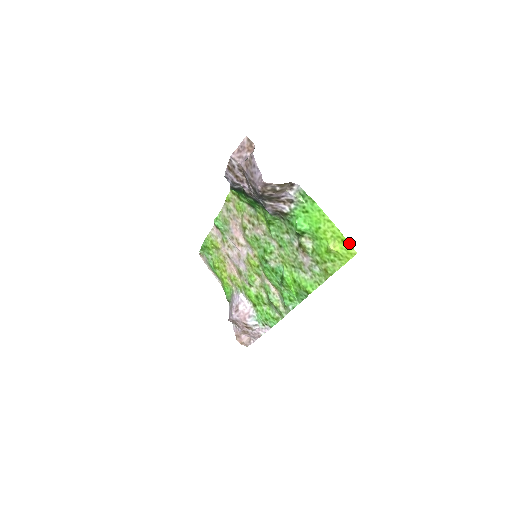
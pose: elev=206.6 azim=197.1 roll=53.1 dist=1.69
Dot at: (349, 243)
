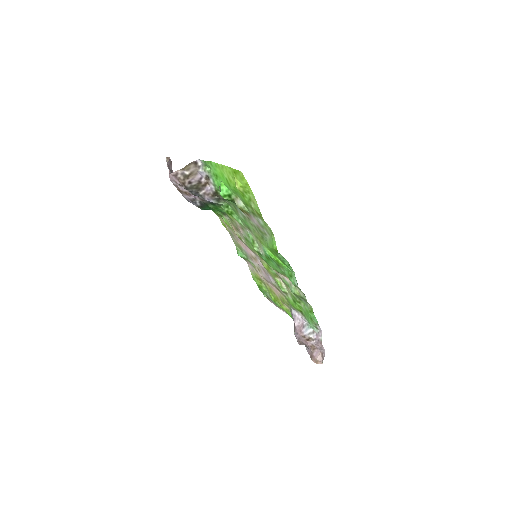
Dot at: (236, 170)
